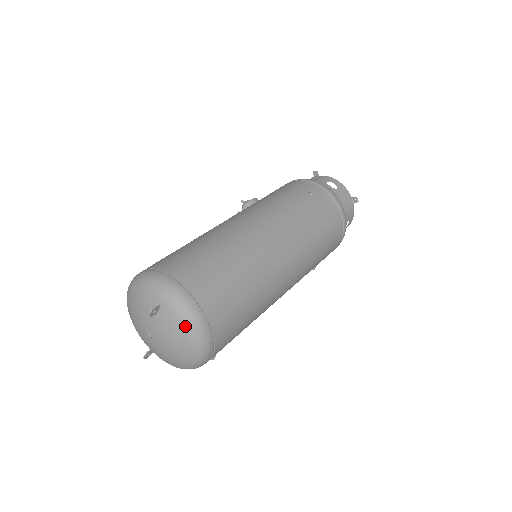
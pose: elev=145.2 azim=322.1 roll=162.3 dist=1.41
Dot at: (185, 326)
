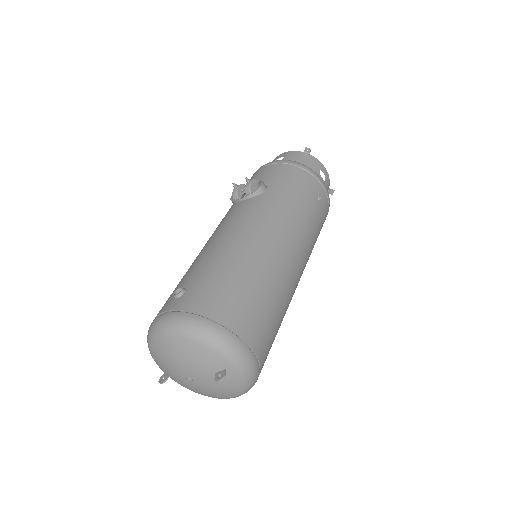
Dot at: (243, 387)
